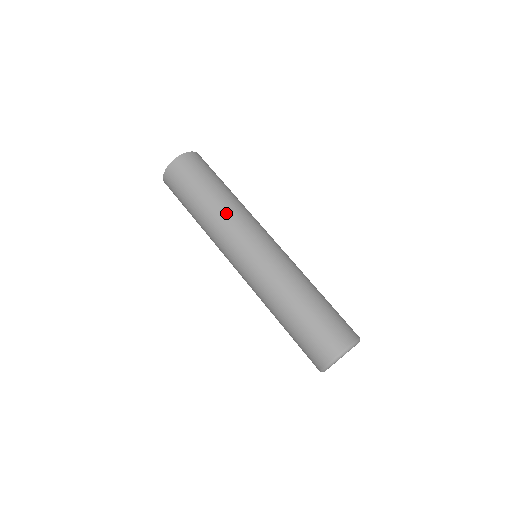
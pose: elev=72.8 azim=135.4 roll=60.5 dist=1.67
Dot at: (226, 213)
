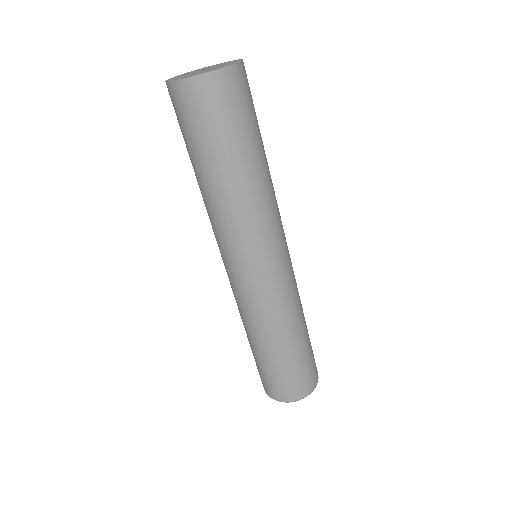
Dot at: (246, 209)
